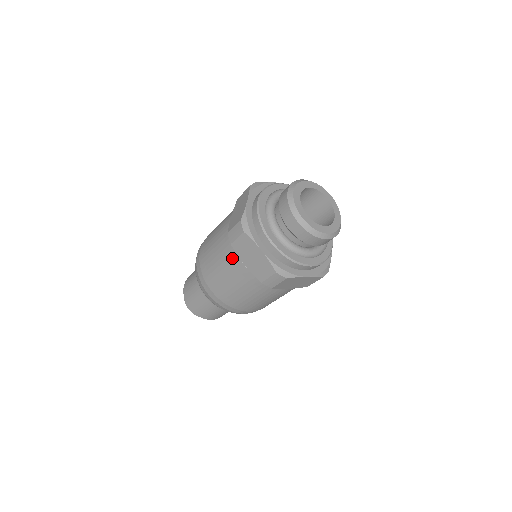
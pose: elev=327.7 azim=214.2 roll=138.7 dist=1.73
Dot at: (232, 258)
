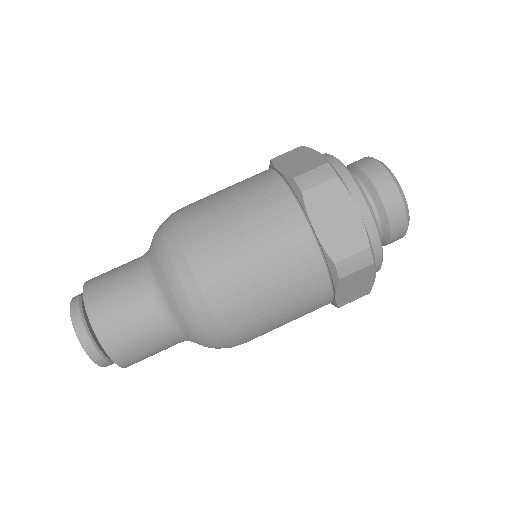
Dot at: (289, 218)
